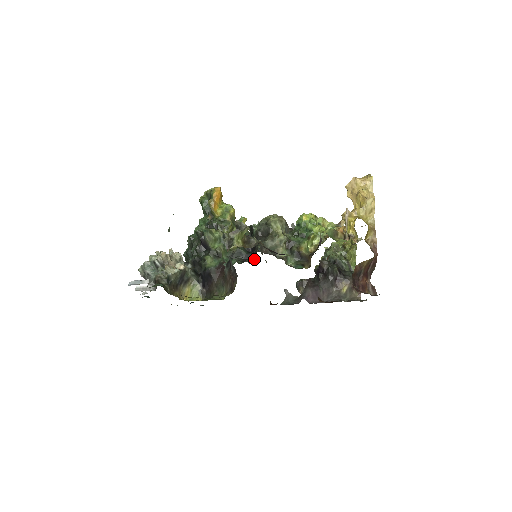
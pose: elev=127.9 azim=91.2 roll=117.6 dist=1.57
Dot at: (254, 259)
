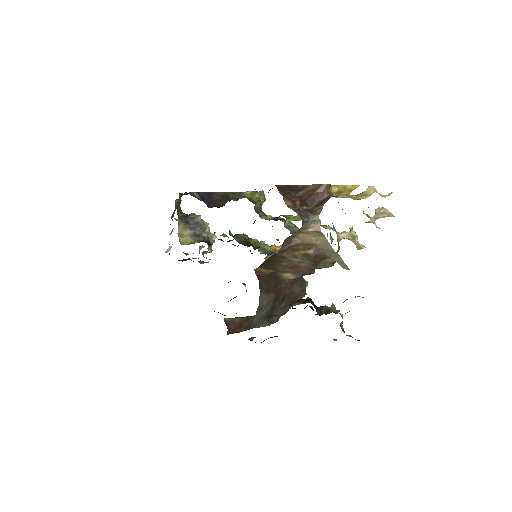
Dot at: occluded
